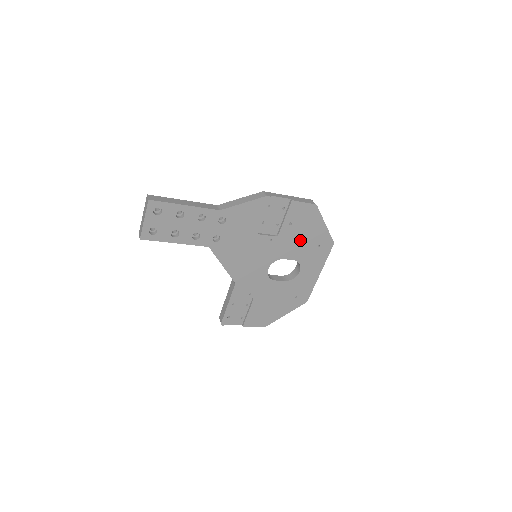
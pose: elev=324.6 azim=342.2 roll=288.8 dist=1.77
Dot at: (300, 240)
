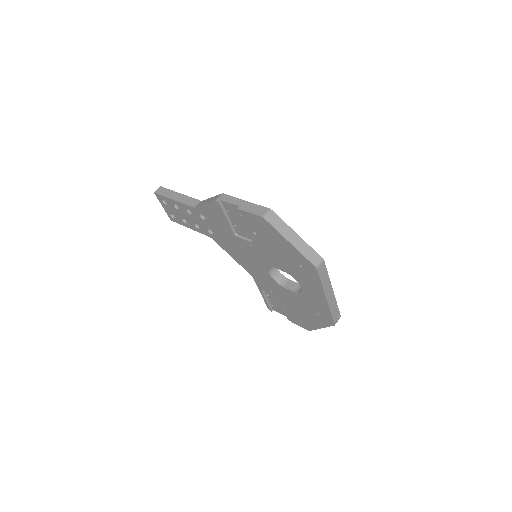
Dot at: (277, 253)
